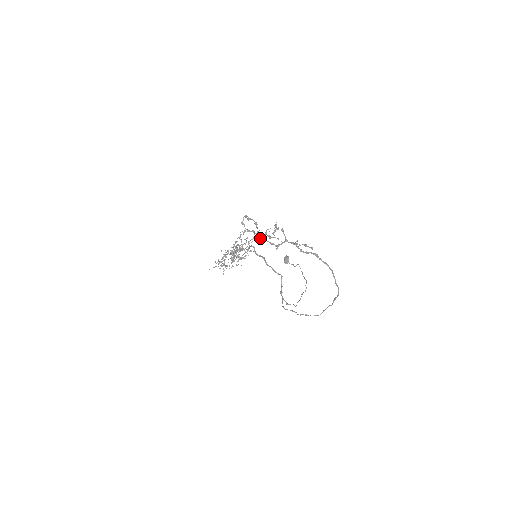
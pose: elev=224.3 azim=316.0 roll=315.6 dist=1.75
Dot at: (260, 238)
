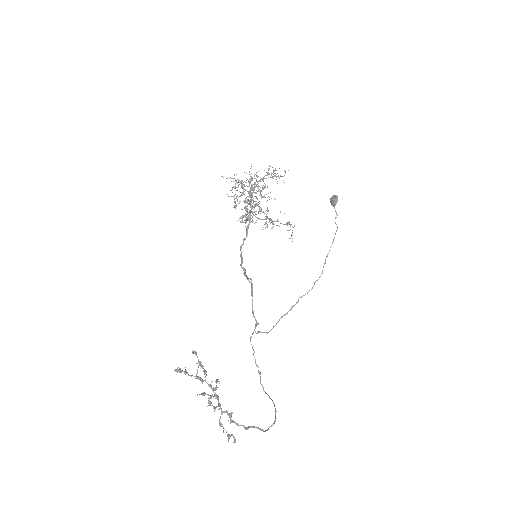
Dot at: (198, 378)
